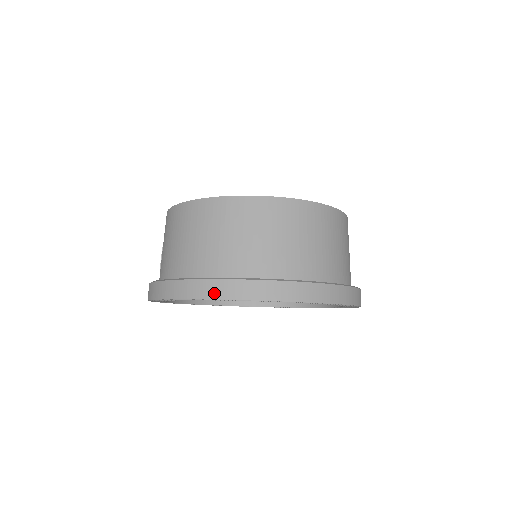
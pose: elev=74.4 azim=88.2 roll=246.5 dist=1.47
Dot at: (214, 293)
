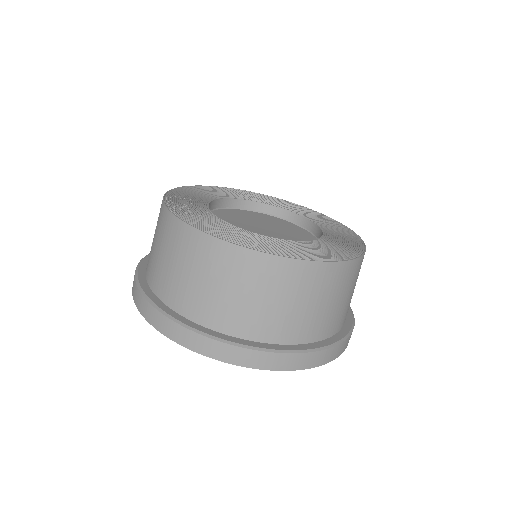
Dot at: (180, 338)
